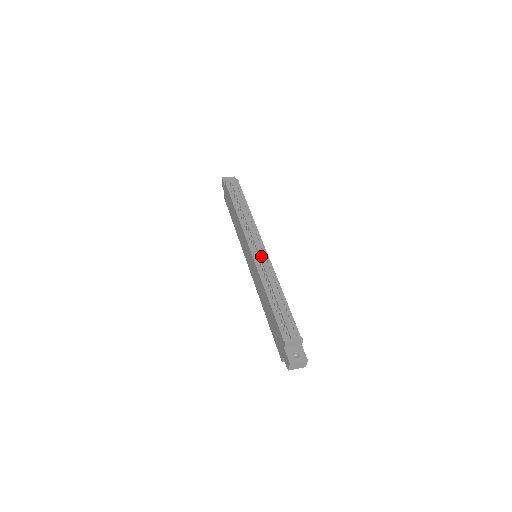
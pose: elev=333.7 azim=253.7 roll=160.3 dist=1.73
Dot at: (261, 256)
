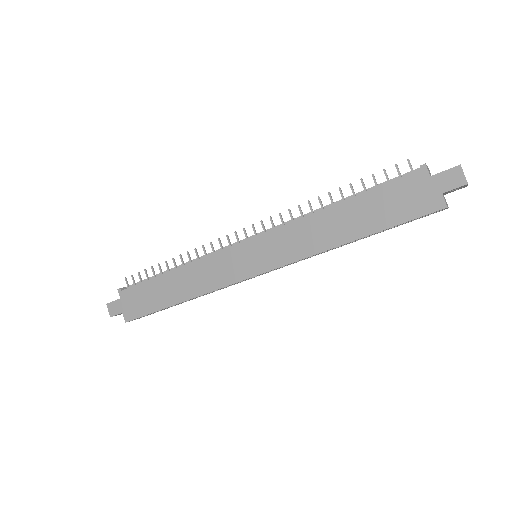
Dot at: (267, 229)
